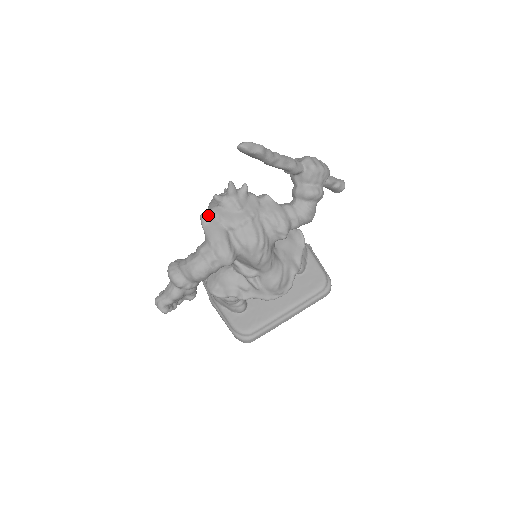
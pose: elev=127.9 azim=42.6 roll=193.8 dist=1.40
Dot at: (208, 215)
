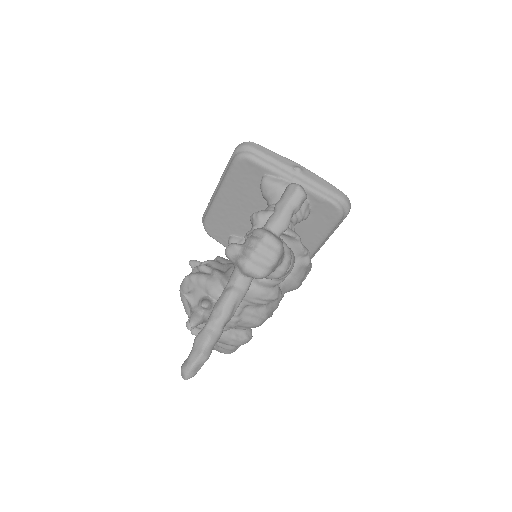
Dot at: (197, 330)
